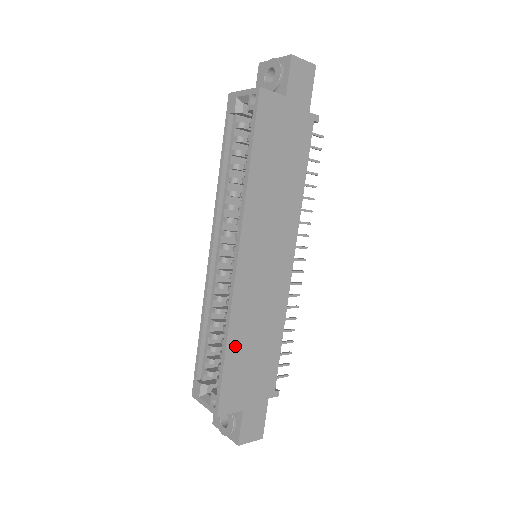
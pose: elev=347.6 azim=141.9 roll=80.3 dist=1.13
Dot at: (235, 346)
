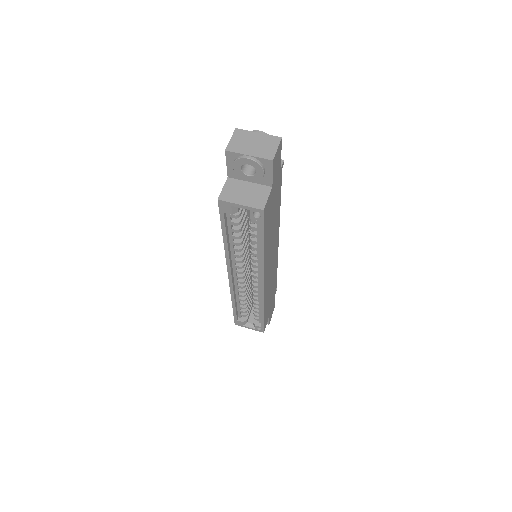
Dot at: (266, 307)
